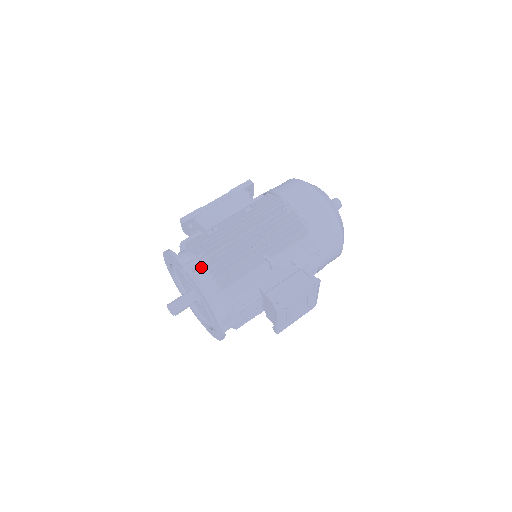
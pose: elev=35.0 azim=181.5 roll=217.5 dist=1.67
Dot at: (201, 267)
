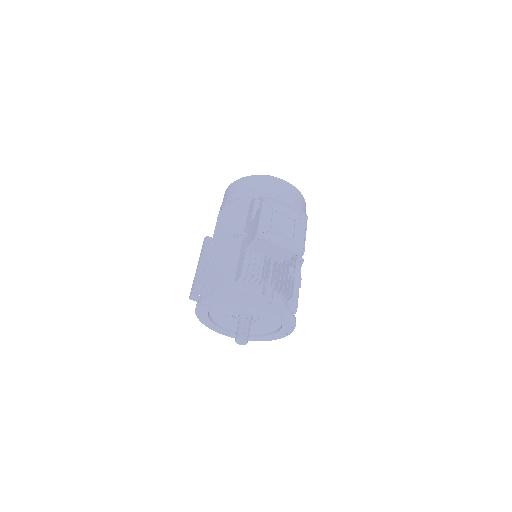
Dot at: (211, 291)
